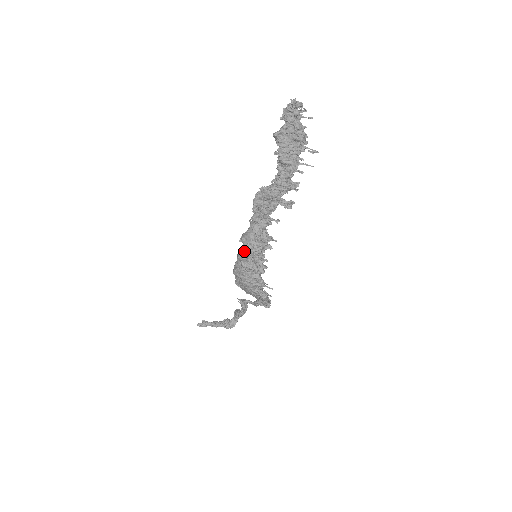
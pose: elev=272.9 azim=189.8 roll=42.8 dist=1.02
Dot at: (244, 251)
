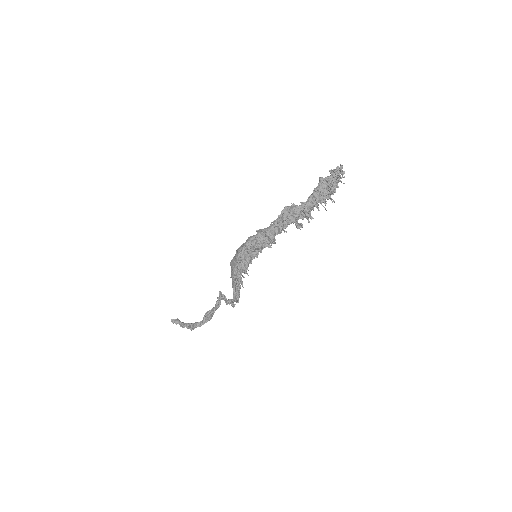
Dot at: (254, 235)
